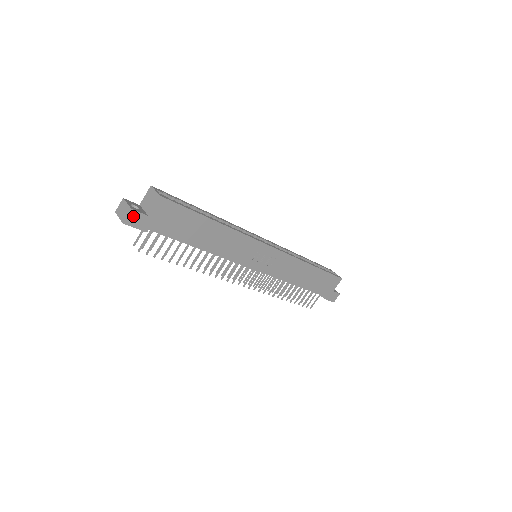
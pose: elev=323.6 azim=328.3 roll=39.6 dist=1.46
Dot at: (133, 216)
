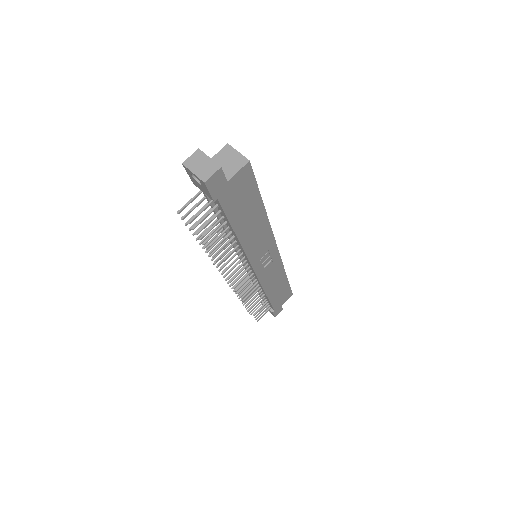
Dot at: (217, 176)
